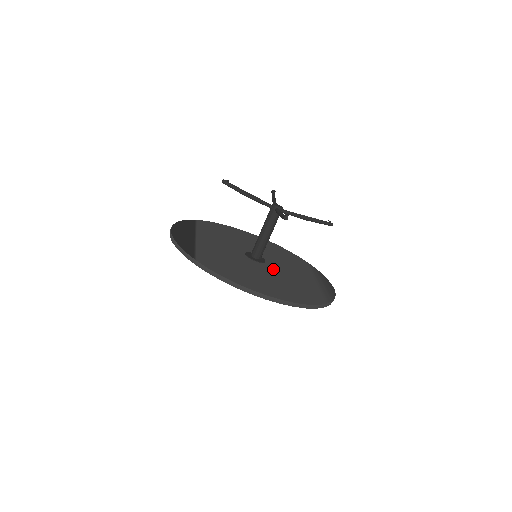
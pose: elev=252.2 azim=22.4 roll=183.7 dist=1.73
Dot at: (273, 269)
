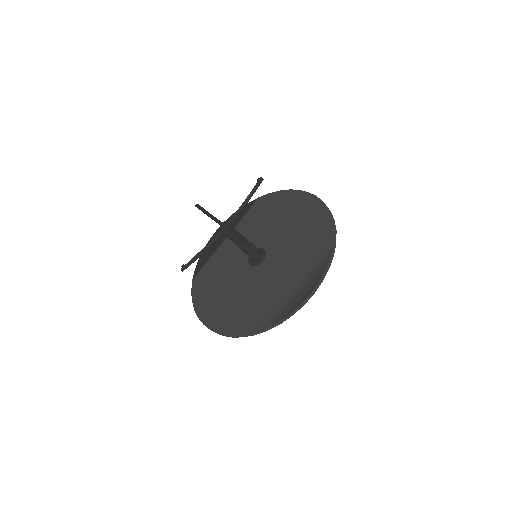
Dot at: (256, 275)
